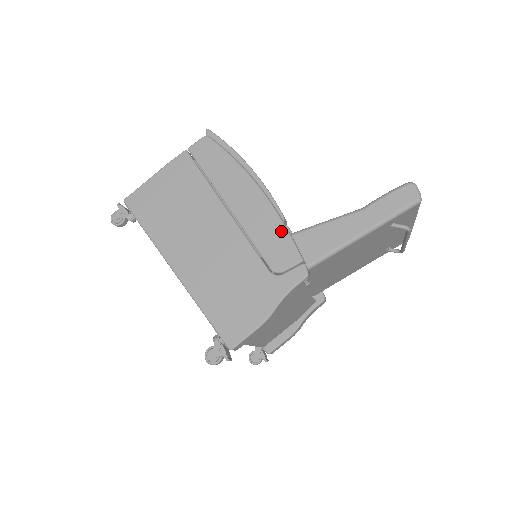
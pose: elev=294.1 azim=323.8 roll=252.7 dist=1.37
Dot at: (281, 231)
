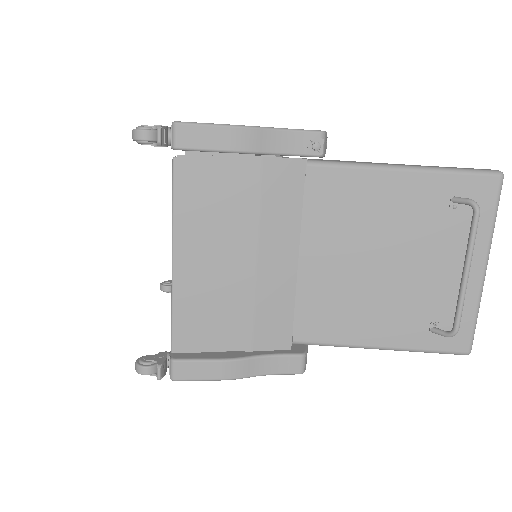
Dot at: occluded
